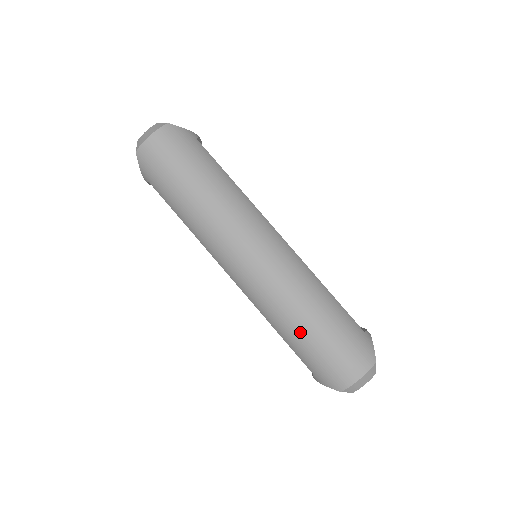
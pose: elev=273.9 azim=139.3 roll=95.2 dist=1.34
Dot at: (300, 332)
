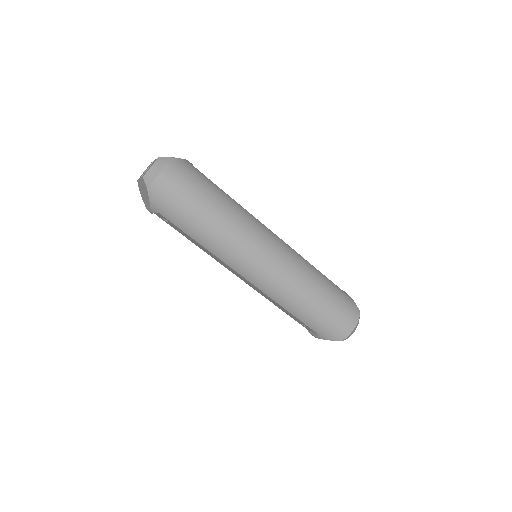
Dot at: (311, 307)
